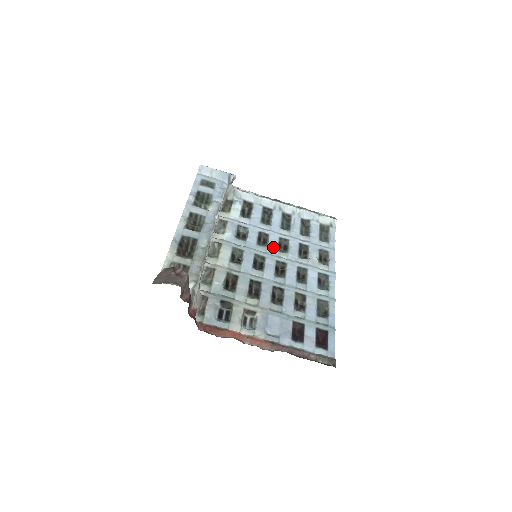
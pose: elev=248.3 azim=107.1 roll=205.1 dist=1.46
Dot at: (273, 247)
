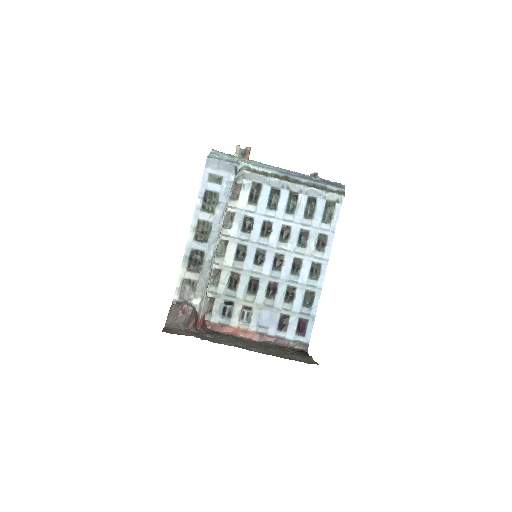
Dot at: (275, 238)
